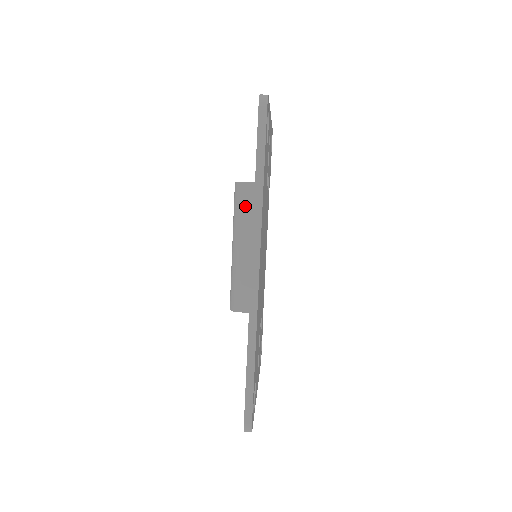
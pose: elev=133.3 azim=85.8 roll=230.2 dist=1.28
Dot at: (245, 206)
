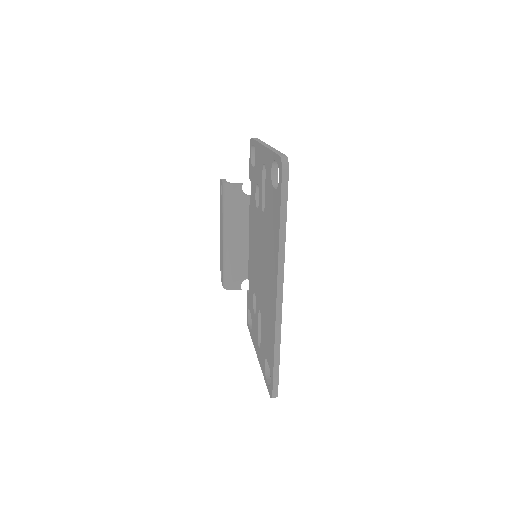
Dot at: (234, 204)
